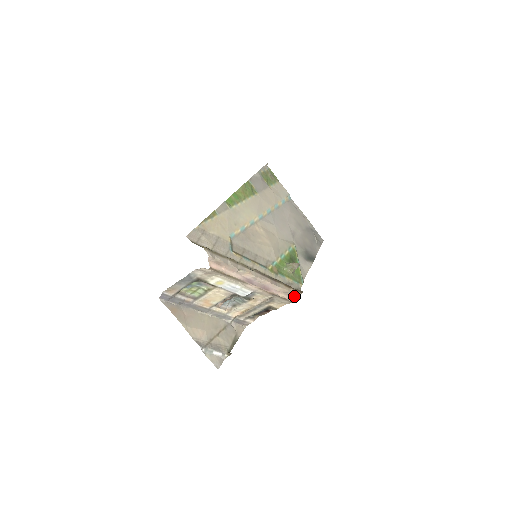
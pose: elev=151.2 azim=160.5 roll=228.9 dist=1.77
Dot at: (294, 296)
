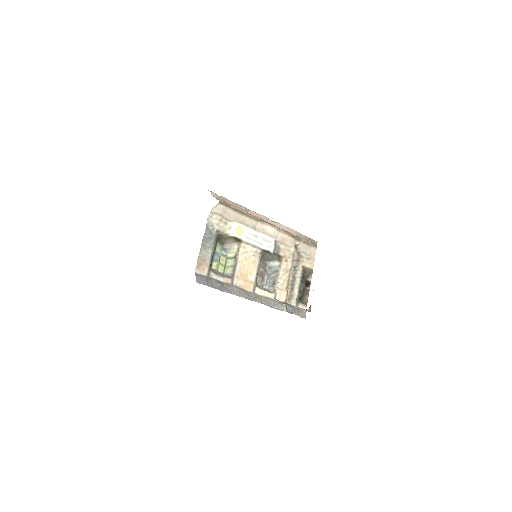
Dot at: (312, 242)
